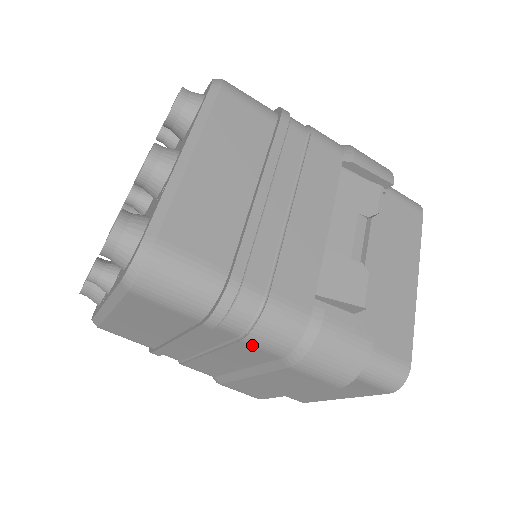
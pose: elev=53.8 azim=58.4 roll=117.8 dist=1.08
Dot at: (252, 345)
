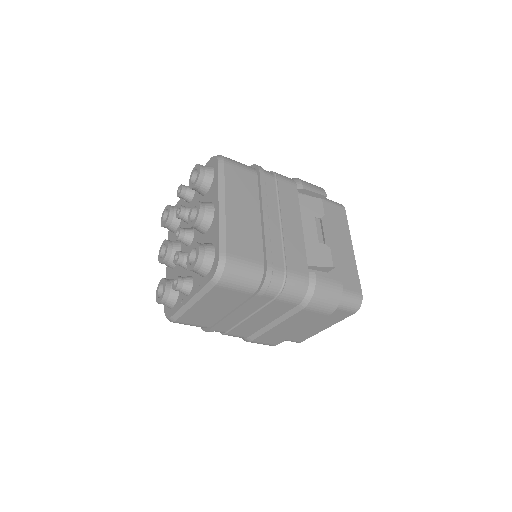
Dot at: (282, 301)
